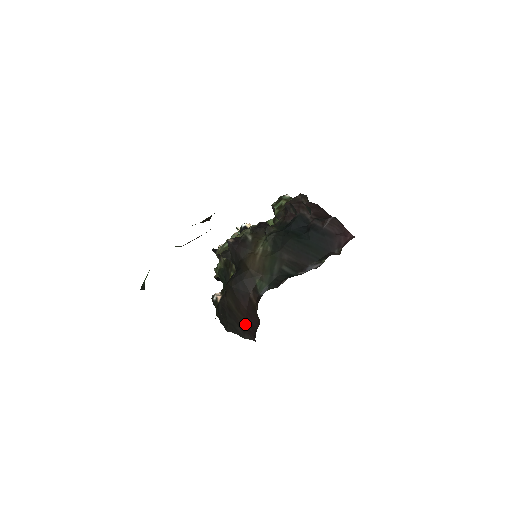
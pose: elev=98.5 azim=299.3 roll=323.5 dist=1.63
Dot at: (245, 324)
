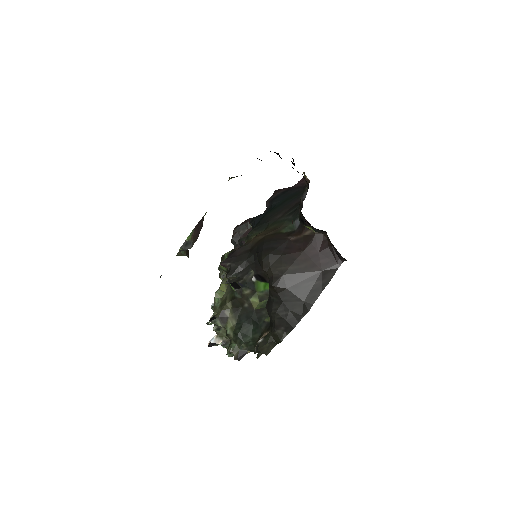
Dot at: (316, 266)
